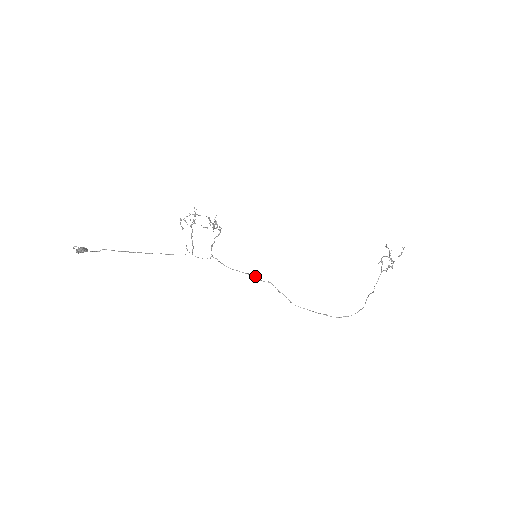
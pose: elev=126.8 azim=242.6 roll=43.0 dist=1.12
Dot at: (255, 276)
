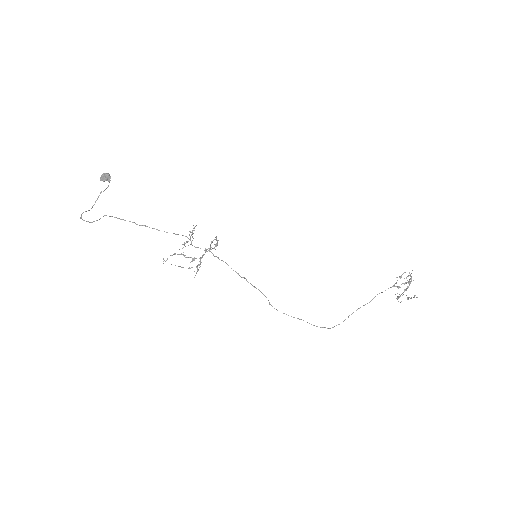
Dot at: (244, 278)
